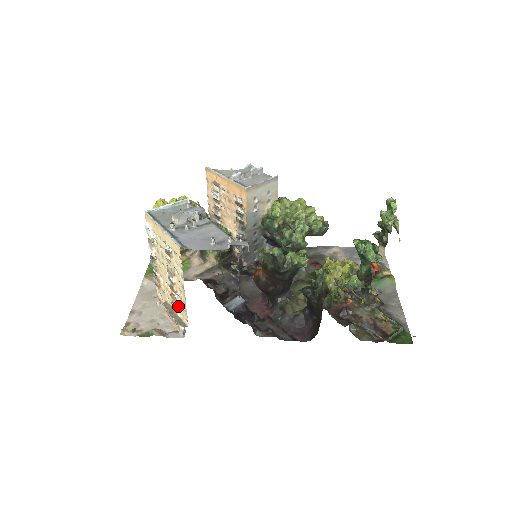
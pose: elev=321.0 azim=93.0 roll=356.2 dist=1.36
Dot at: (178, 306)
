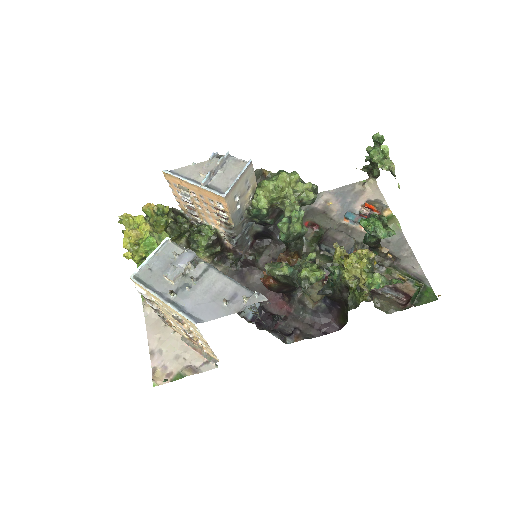
Dot at: (202, 347)
